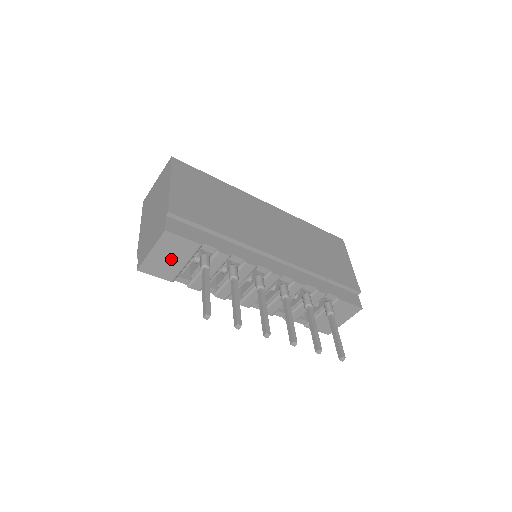
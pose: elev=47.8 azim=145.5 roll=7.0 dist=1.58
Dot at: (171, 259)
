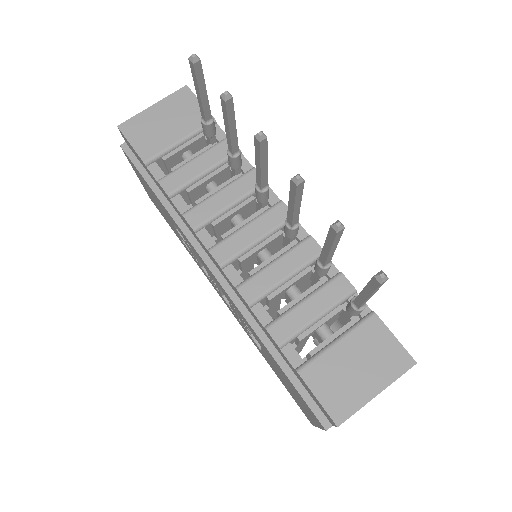
Dot at: (167, 126)
